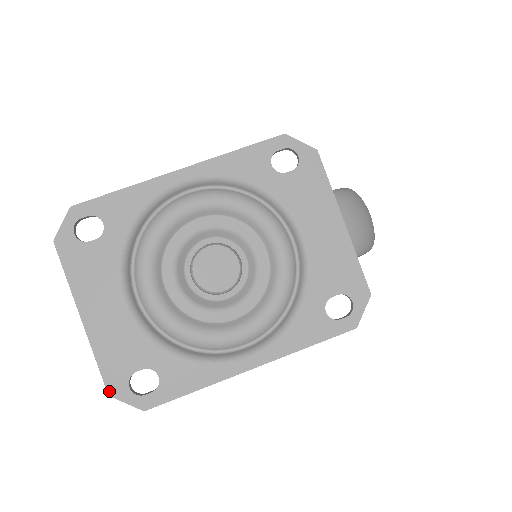
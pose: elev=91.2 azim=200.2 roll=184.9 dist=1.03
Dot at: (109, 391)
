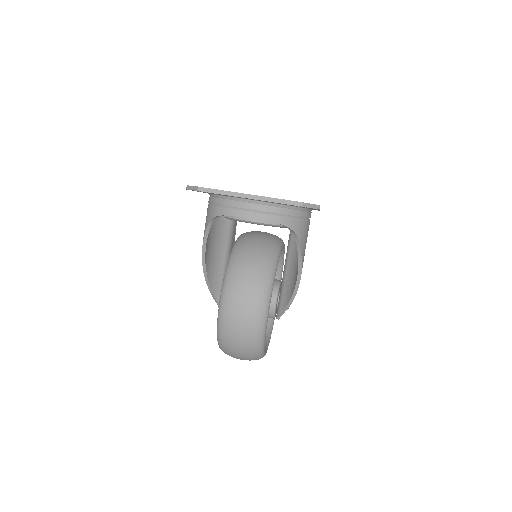
Dot at: (300, 202)
